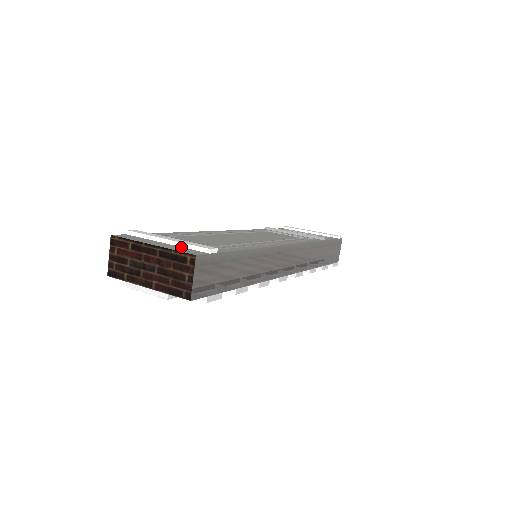
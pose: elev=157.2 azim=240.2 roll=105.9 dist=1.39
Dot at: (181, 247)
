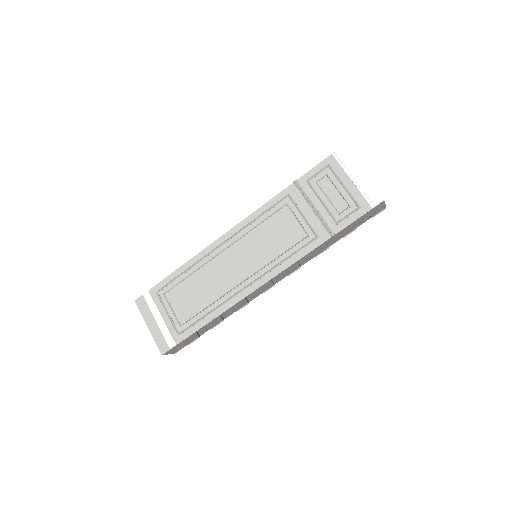
Dot at: (162, 332)
